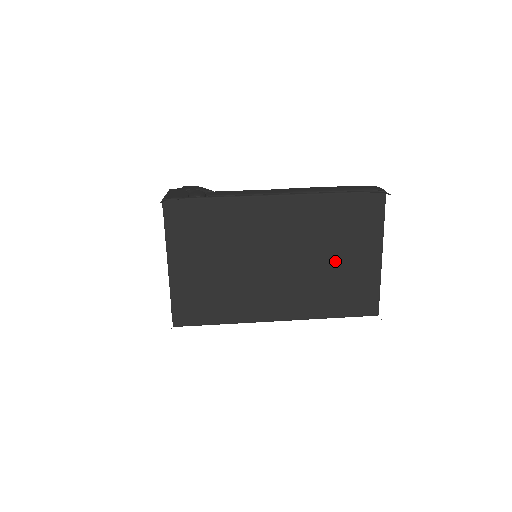
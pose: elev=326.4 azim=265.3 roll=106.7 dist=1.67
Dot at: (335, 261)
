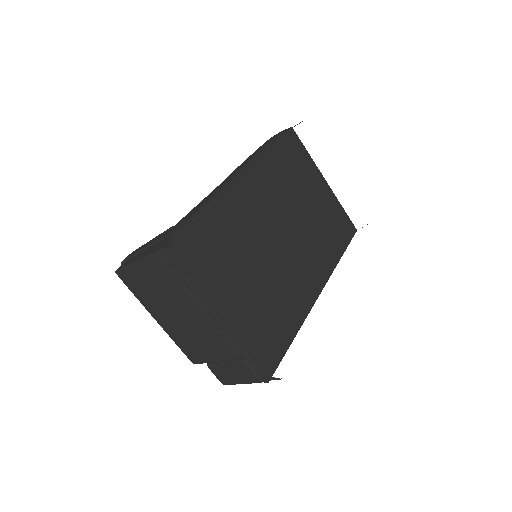
Dot at: (309, 206)
